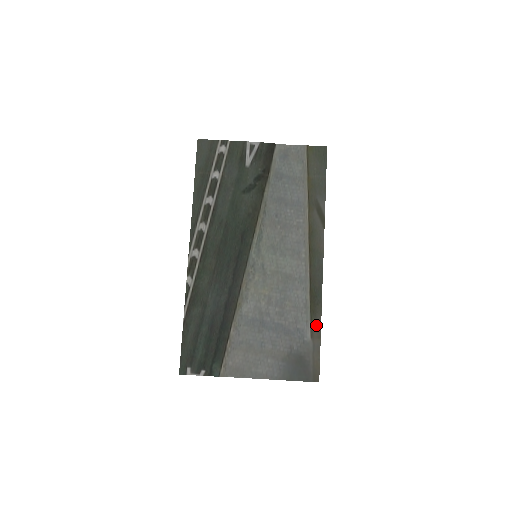
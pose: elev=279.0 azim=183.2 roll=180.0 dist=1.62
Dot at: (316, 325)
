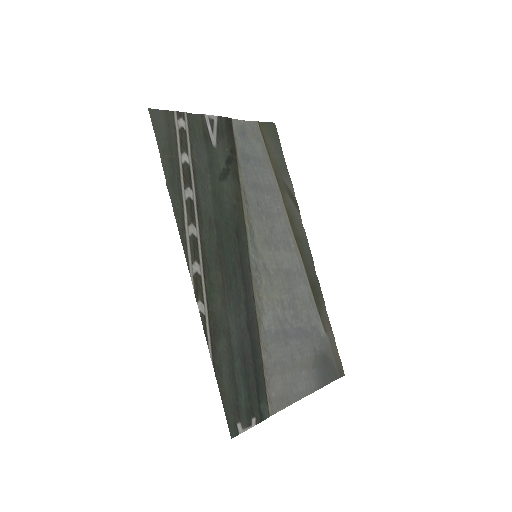
Dot at: (325, 317)
